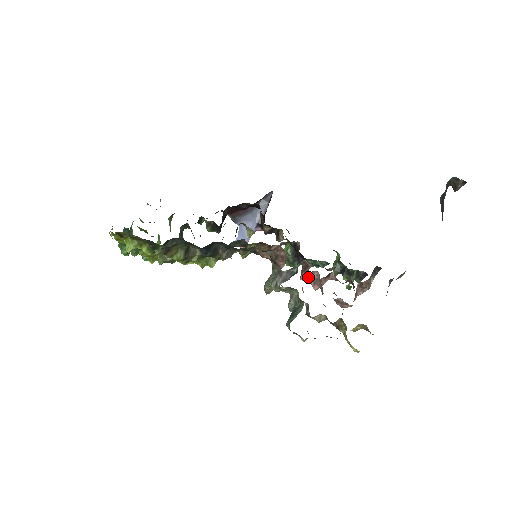
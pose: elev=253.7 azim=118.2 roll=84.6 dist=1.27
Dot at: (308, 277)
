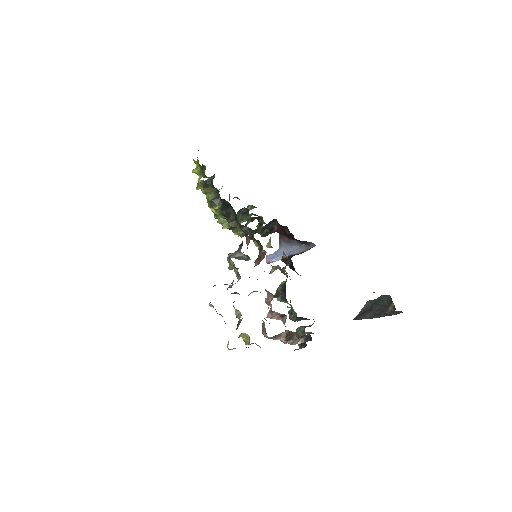
Dot at: occluded
